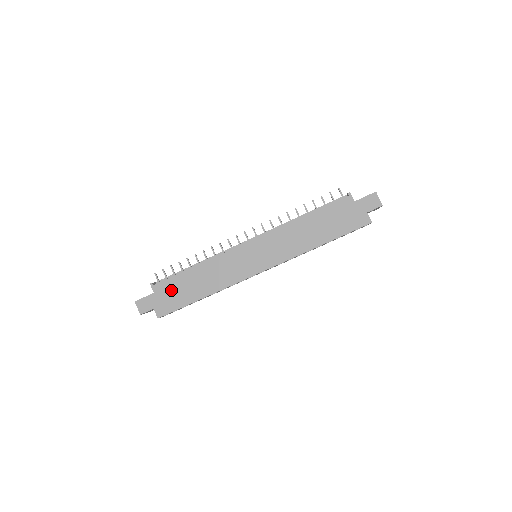
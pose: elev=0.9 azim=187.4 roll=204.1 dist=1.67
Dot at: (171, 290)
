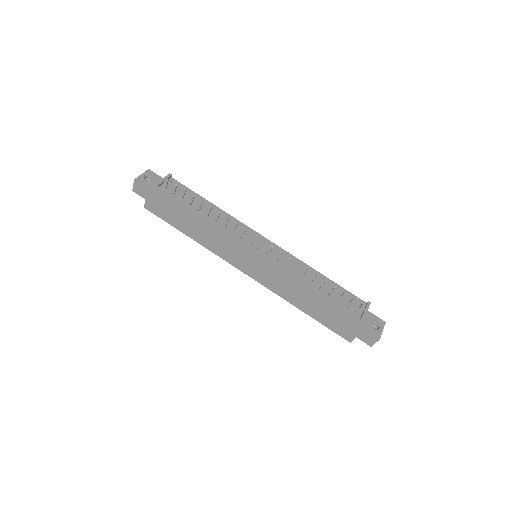
Dot at: (169, 206)
